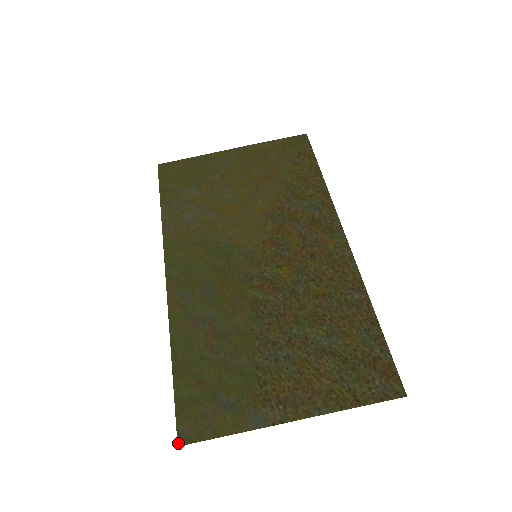
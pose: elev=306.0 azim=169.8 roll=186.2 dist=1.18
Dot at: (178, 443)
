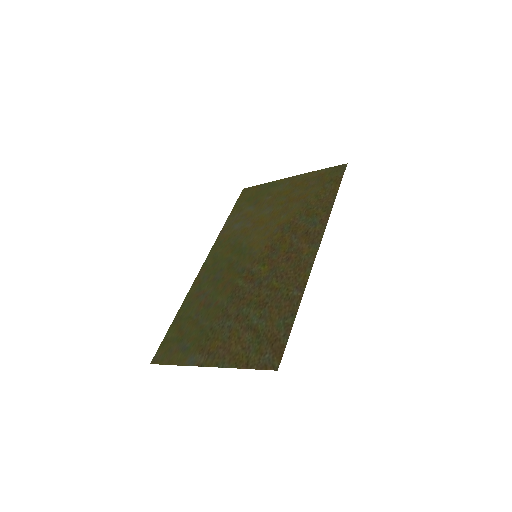
Dot at: (151, 362)
